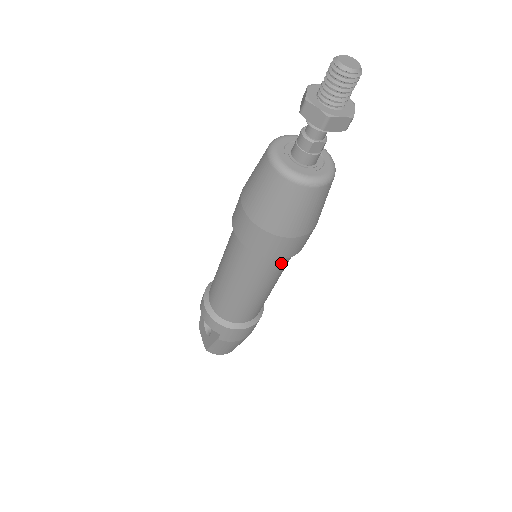
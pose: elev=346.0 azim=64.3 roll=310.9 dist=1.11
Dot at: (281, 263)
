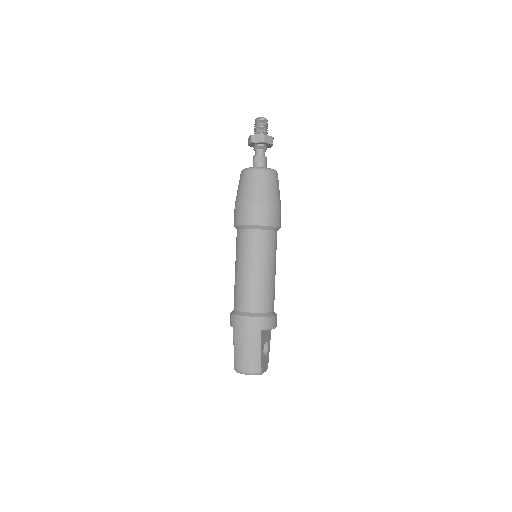
Dot at: (255, 236)
